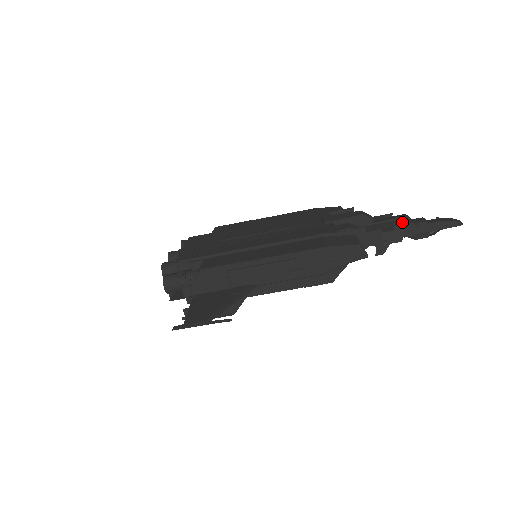
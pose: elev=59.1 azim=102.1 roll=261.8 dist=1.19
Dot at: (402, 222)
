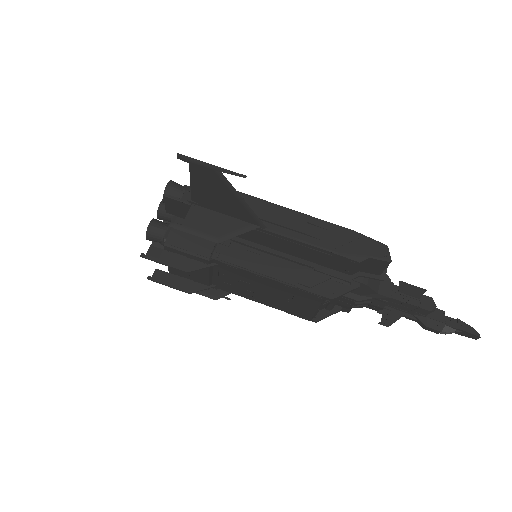
Dot at: occluded
